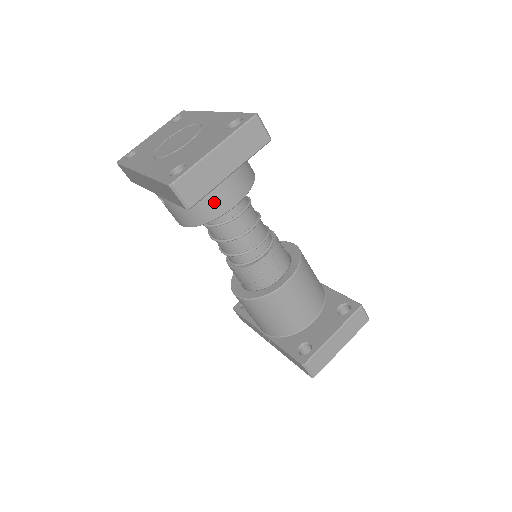
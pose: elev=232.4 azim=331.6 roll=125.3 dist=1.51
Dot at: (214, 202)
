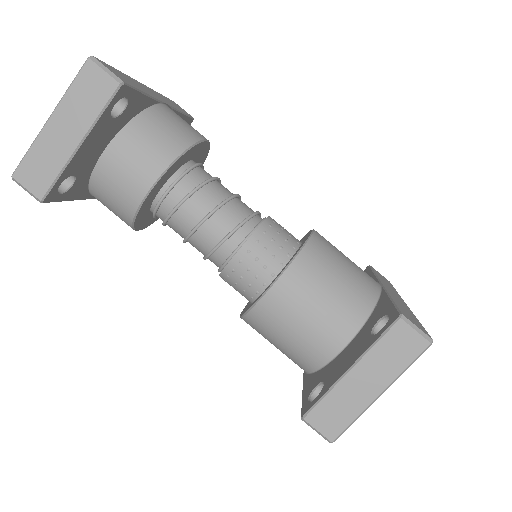
Dot at: (124, 190)
